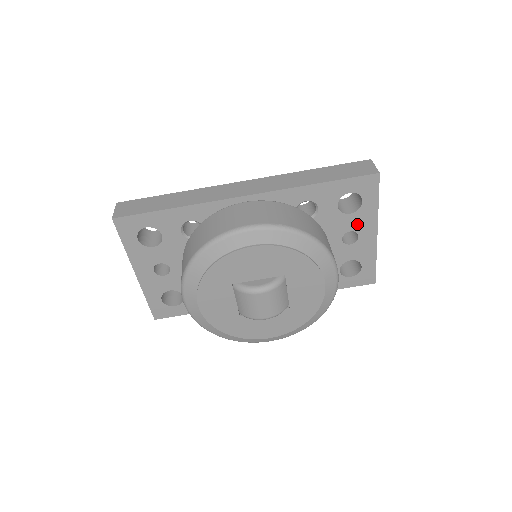
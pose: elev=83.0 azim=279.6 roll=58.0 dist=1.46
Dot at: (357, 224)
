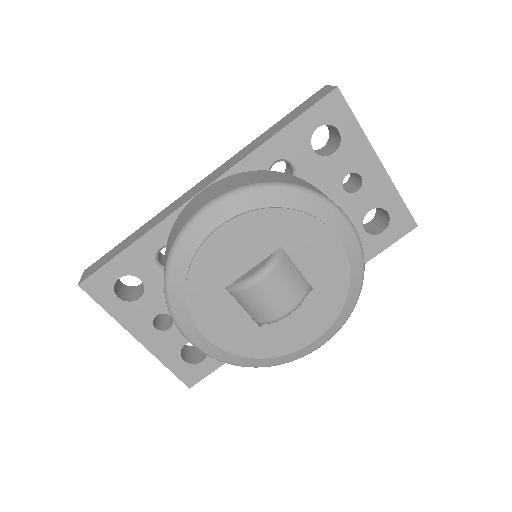
Dot at: (350, 162)
